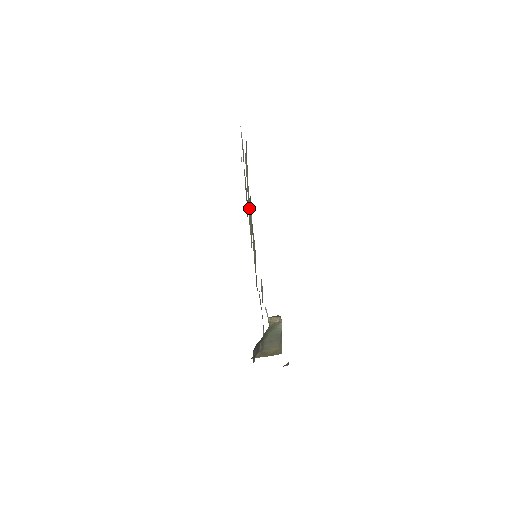
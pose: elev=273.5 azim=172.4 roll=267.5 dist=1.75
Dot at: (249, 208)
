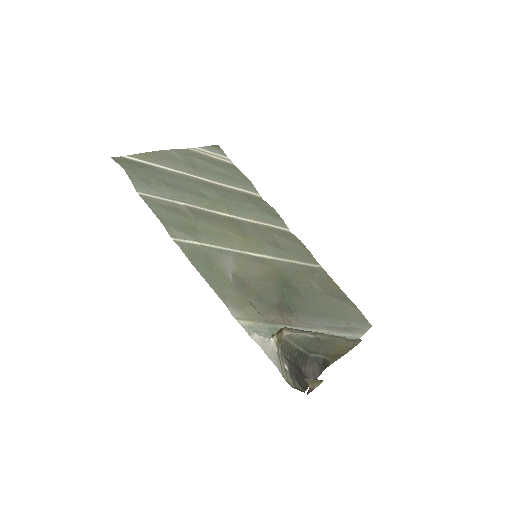
Dot at: (225, 207)
